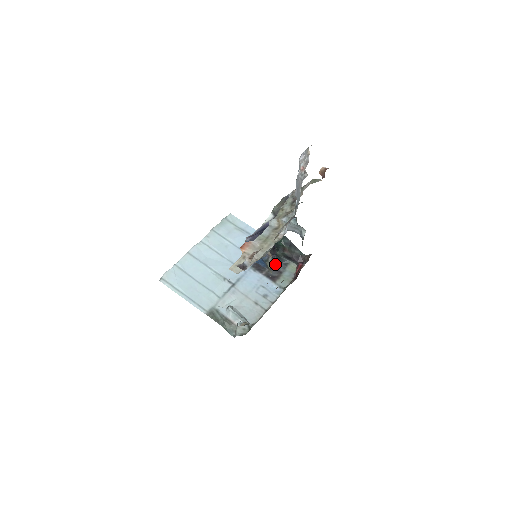
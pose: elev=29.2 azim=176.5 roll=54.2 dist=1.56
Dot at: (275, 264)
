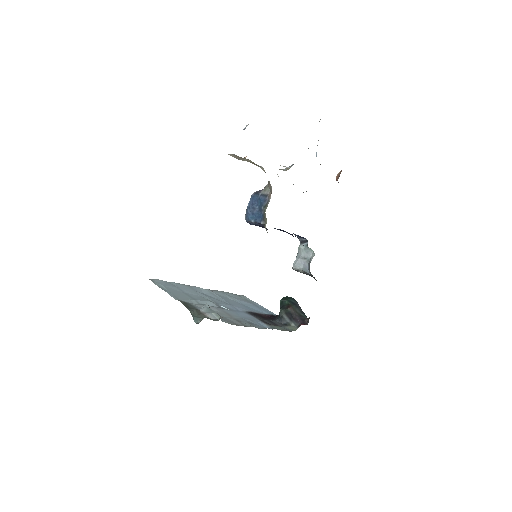
Dot at: (274, 321)
